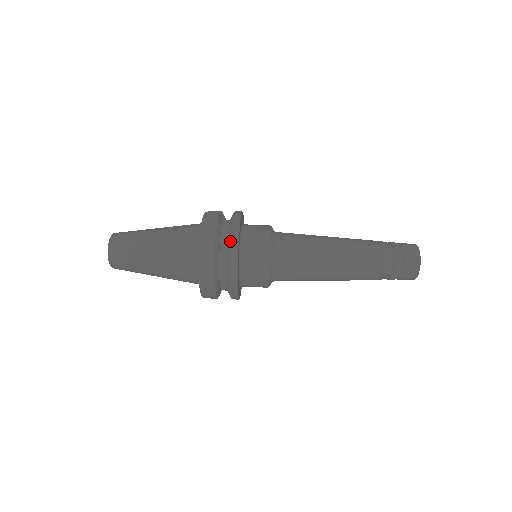
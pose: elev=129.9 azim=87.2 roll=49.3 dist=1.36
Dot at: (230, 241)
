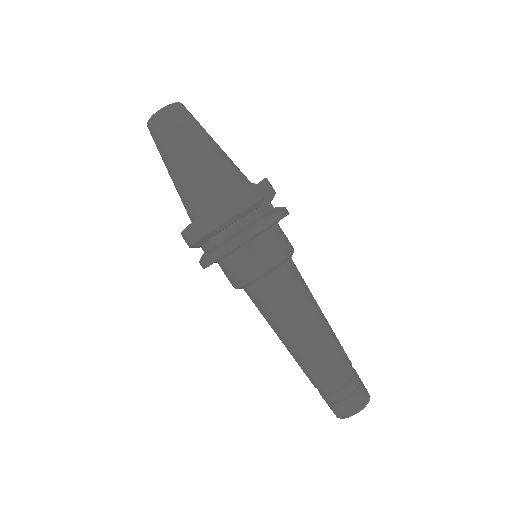
Dot at: (237, 236)
